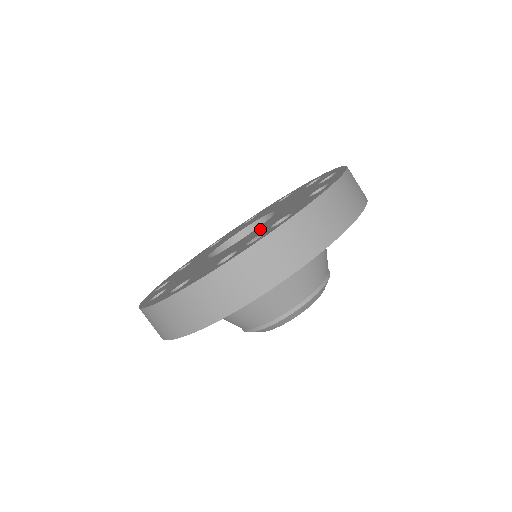
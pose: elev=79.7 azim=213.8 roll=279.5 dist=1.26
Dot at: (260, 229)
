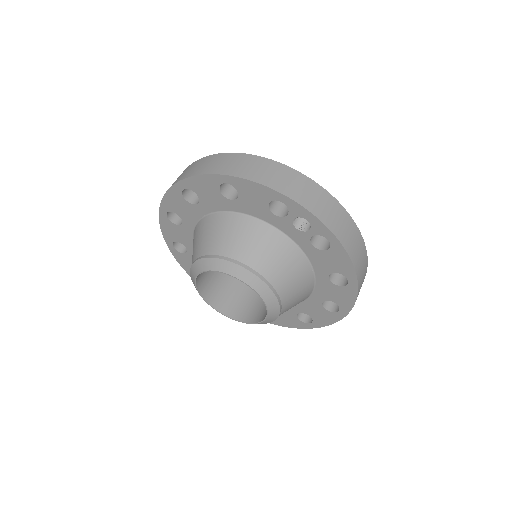
Dot at: occluded
